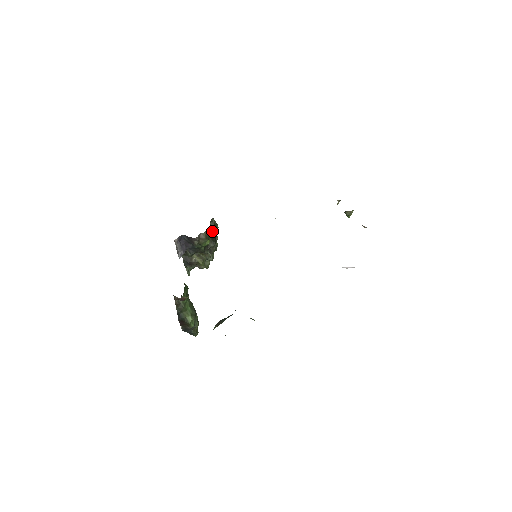
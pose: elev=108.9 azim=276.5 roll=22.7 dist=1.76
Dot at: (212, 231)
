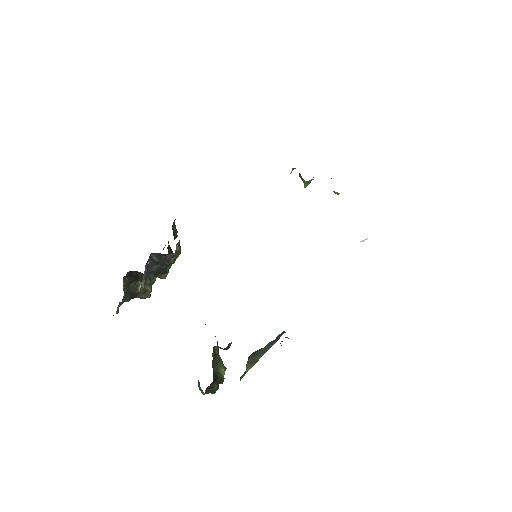
Dot at: (175, 238)
